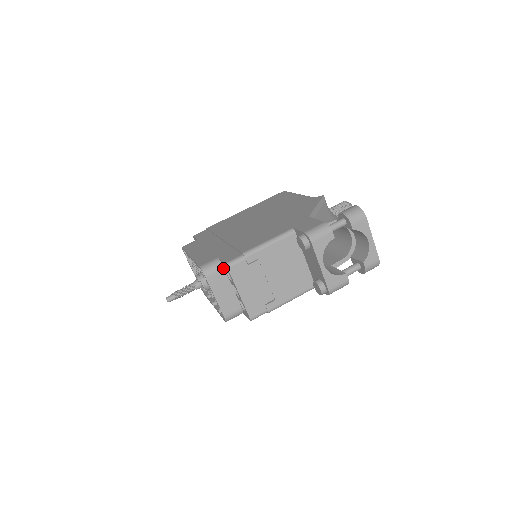
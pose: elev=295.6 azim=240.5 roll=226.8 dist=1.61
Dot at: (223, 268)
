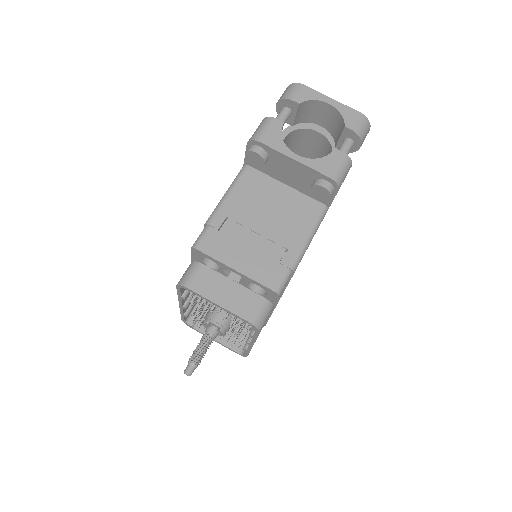
Dot at: (202, 265)
